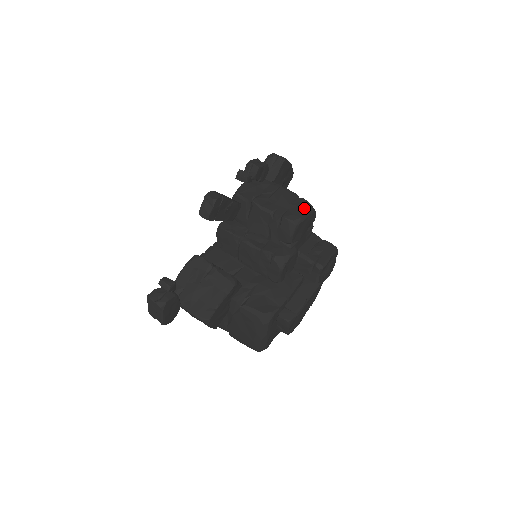
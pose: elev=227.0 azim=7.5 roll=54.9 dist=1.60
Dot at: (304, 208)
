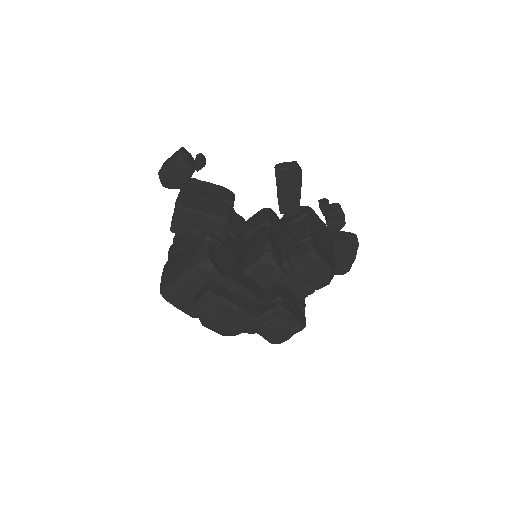
Dot at: (329, 262)
